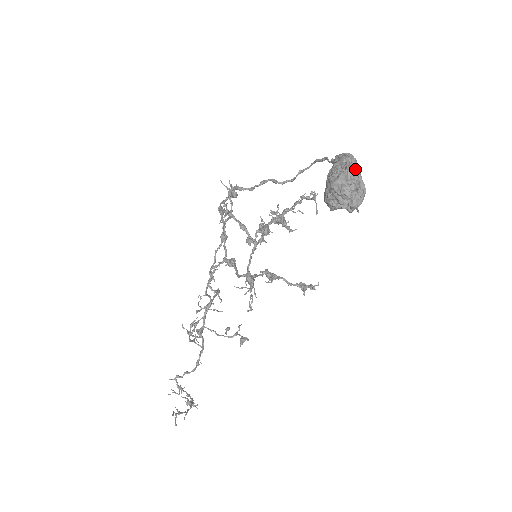
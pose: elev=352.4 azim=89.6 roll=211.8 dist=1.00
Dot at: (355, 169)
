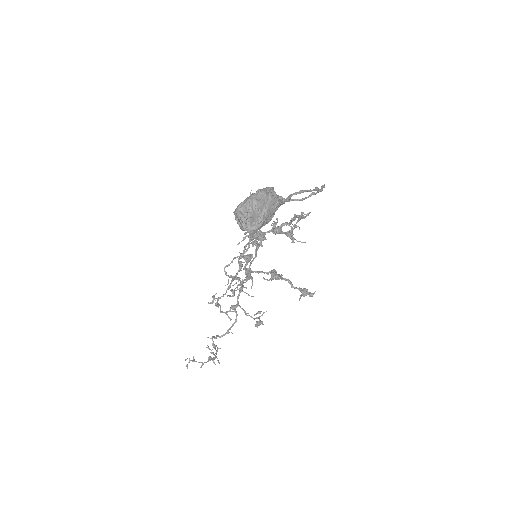
Dot at: (257, 201)
